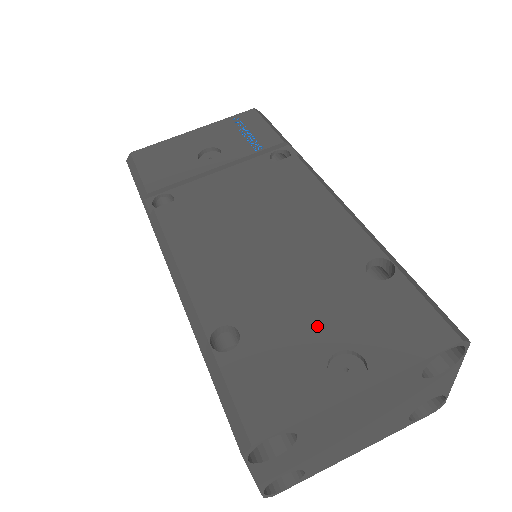
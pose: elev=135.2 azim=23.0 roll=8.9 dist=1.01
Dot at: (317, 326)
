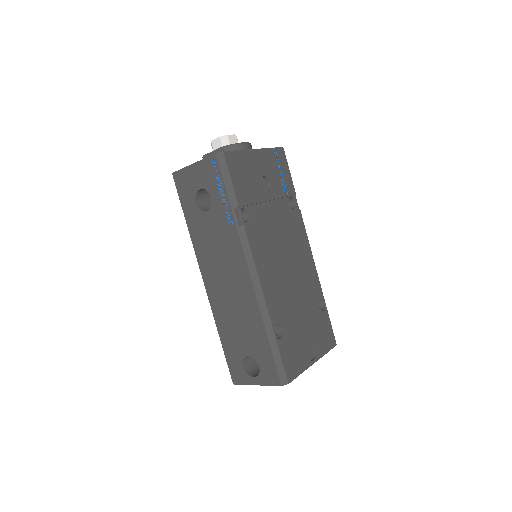
Dot at: (305, 331)
